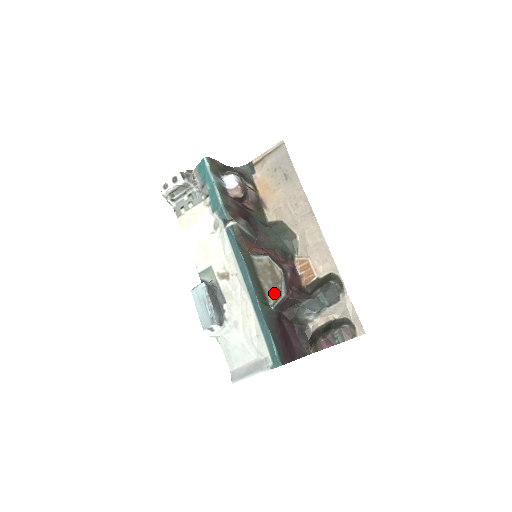
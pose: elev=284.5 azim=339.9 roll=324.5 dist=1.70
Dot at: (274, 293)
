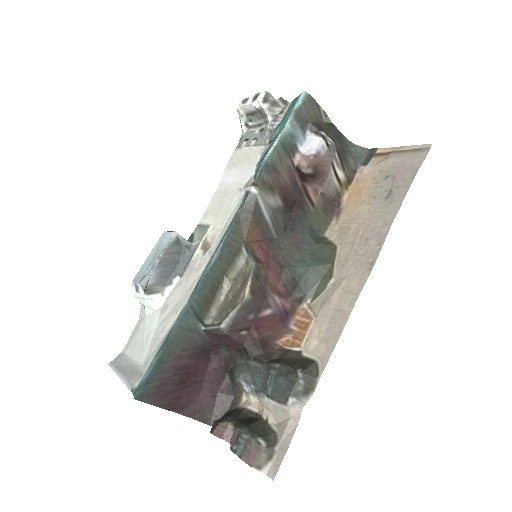
Dot at: (221, 313)
